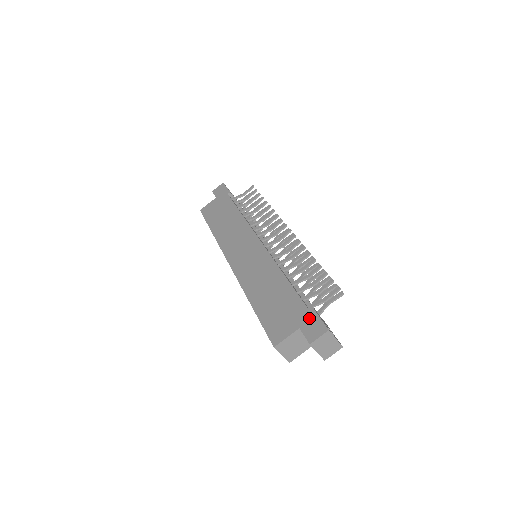
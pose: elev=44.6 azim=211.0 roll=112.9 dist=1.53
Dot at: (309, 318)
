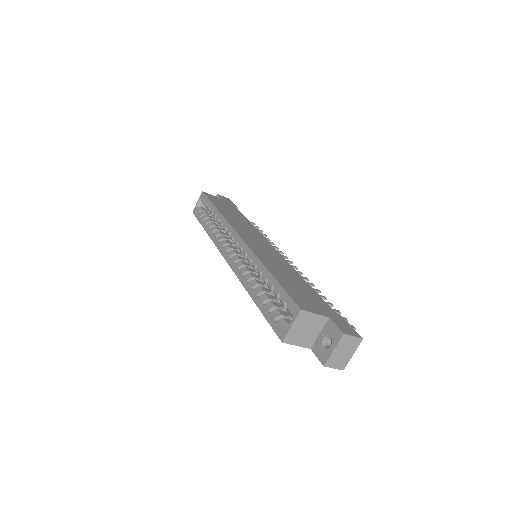
Dot at: (340, 319)
